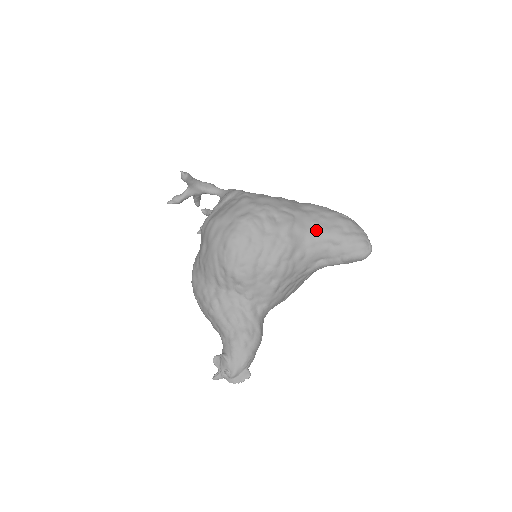
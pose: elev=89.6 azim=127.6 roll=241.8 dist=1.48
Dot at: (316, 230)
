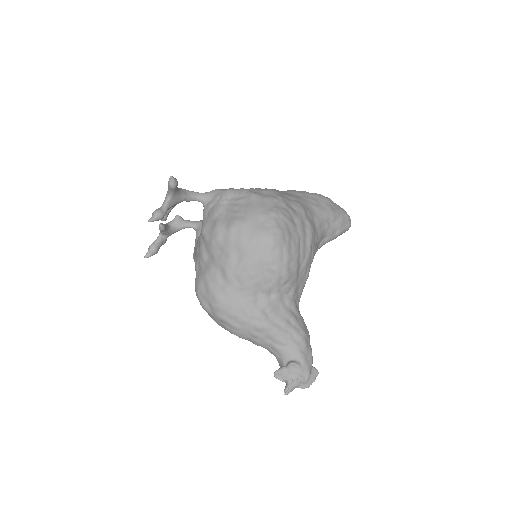
Dot at: (317, 212)
